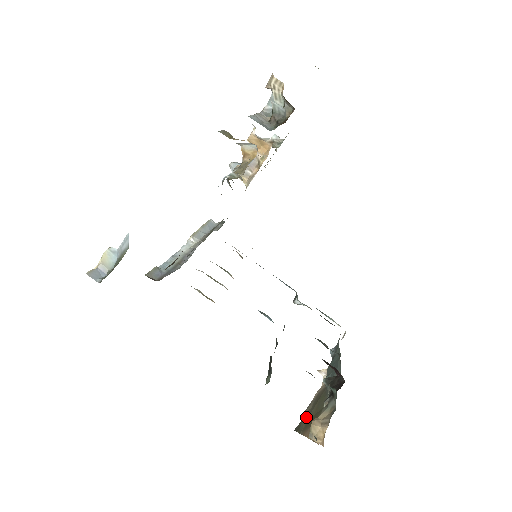
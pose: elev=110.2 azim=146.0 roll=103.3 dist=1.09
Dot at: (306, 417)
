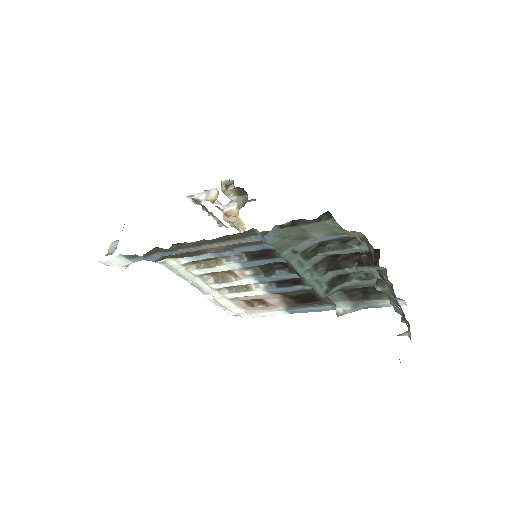
Dot at: occluded
